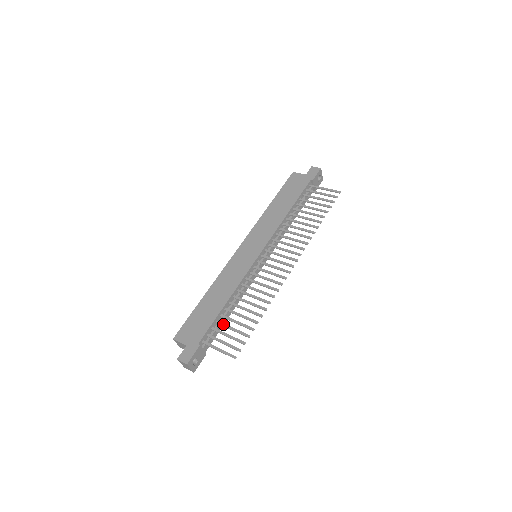
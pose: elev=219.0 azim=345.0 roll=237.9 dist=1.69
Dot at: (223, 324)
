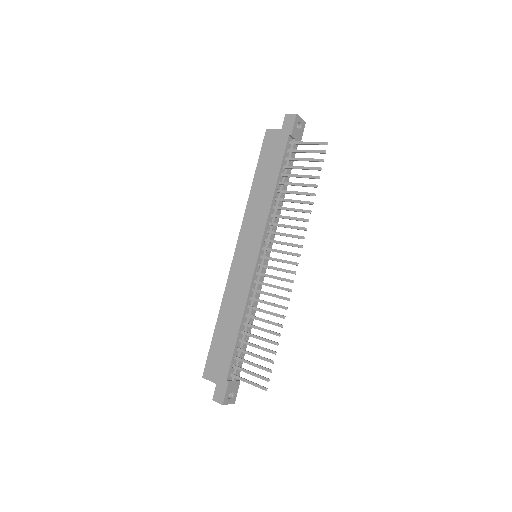
Dot at: (244, 351)
